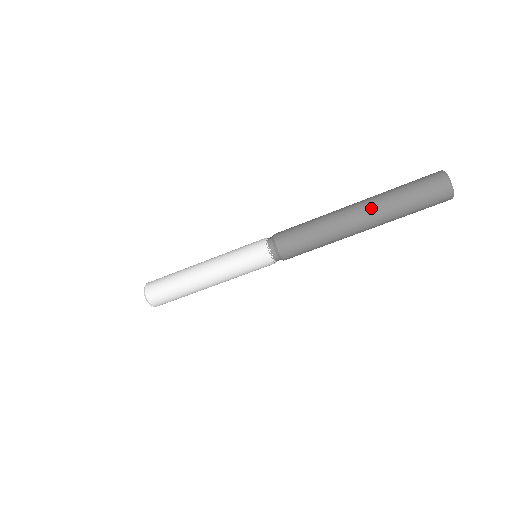
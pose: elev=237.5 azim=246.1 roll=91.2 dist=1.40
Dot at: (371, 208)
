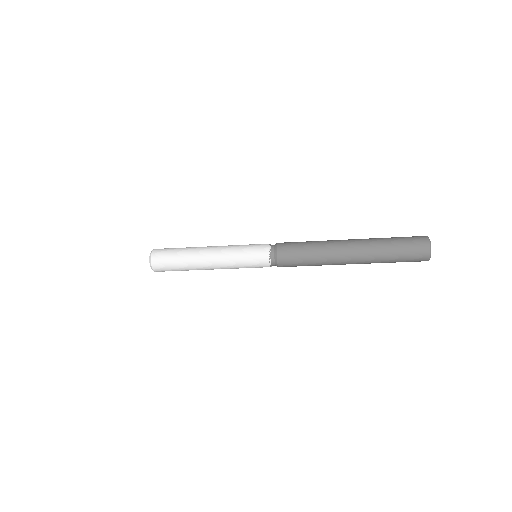
Dot at: (363, 253)
